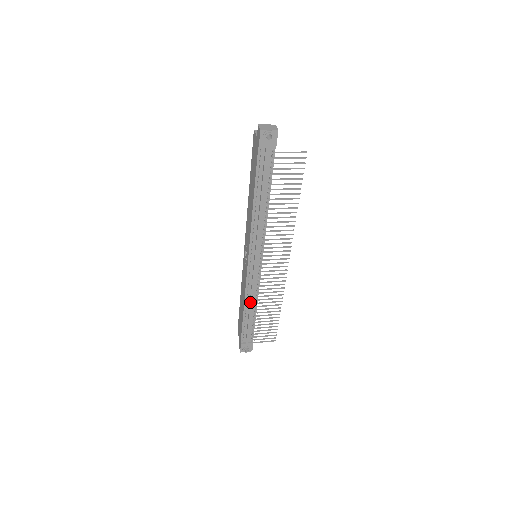
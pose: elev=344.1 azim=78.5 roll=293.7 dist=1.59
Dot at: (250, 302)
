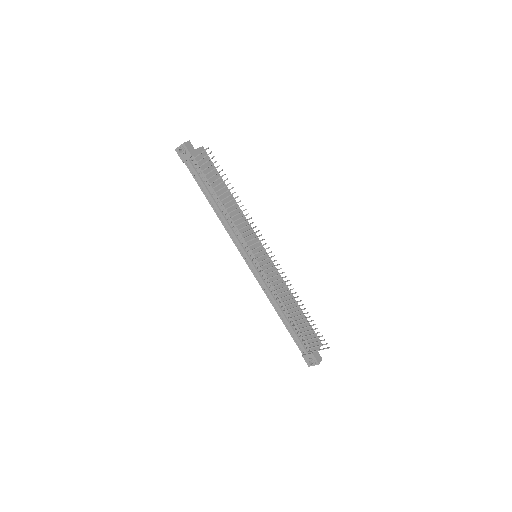
Dot at: (275, 304)
